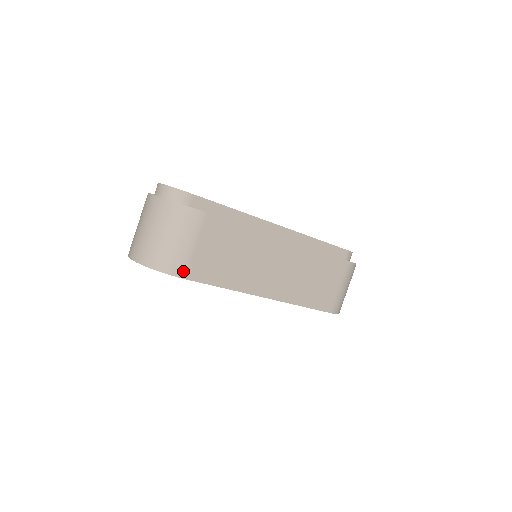
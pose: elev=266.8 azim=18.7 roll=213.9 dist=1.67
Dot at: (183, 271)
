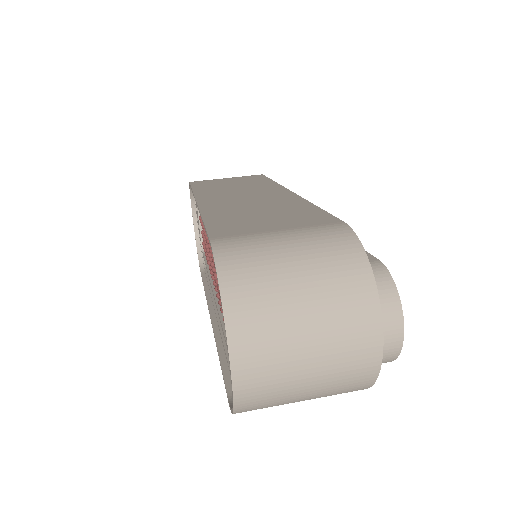
Dot at: (197, 181)
